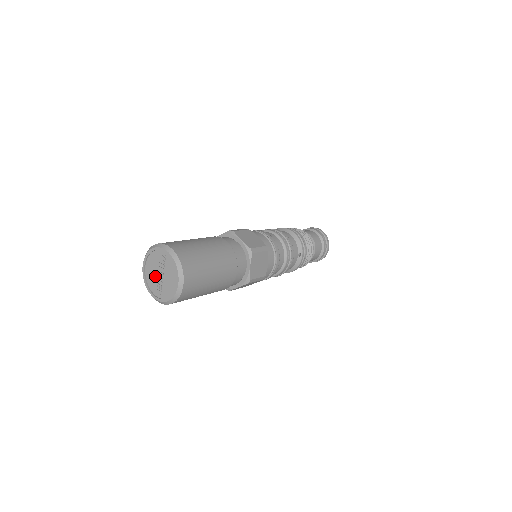
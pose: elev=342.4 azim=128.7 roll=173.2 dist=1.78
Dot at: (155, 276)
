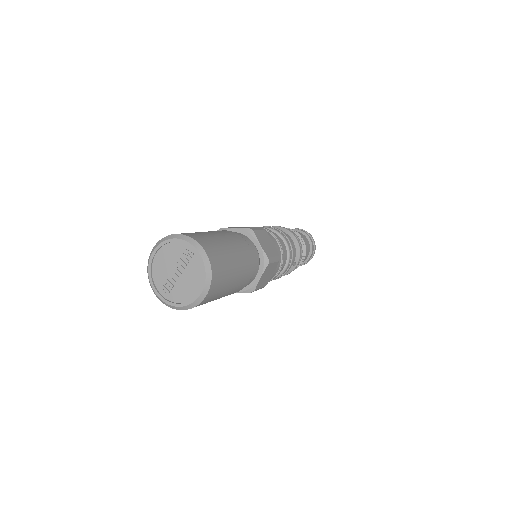
Dot at: (167, 271)
